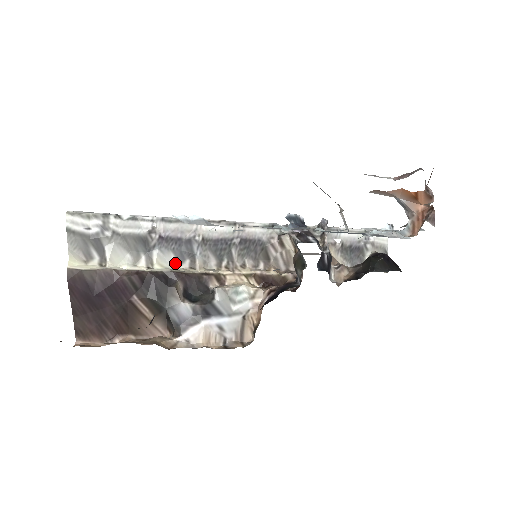
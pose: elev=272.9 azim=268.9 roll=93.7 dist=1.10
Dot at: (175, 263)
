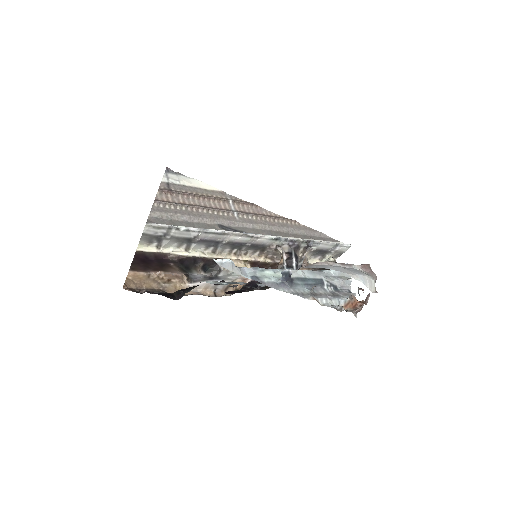
Dot at: (204, 248)
